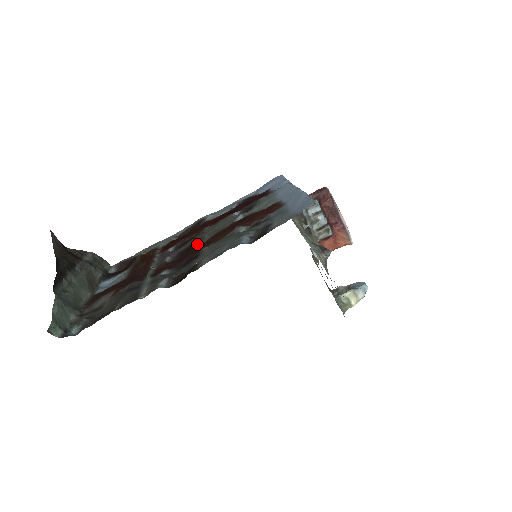
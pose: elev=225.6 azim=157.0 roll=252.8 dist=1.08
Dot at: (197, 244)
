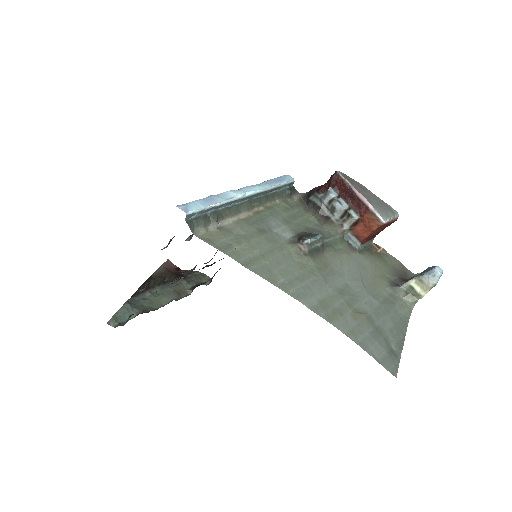
Dot at: occluded
